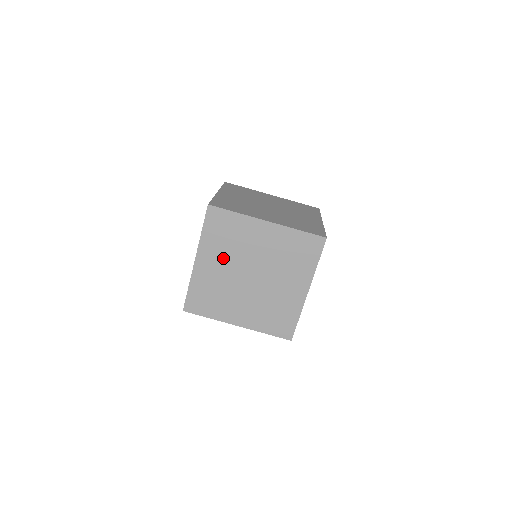
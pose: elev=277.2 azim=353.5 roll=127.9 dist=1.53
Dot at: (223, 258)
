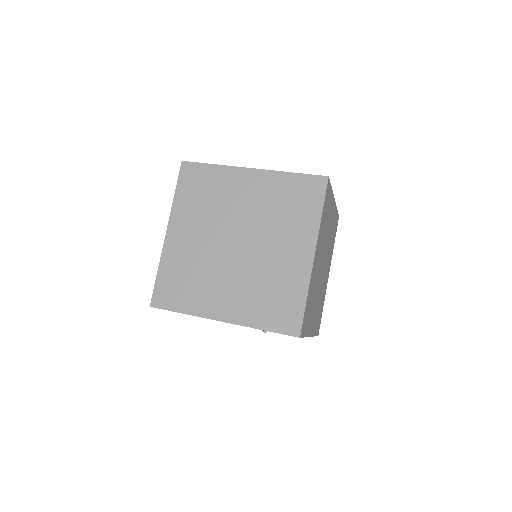
Dot at: (200, 224)
